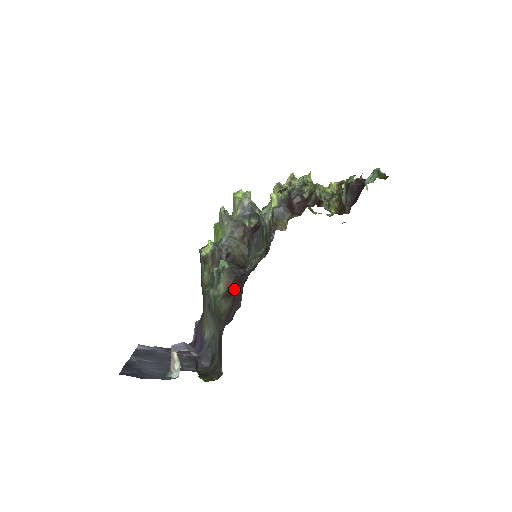
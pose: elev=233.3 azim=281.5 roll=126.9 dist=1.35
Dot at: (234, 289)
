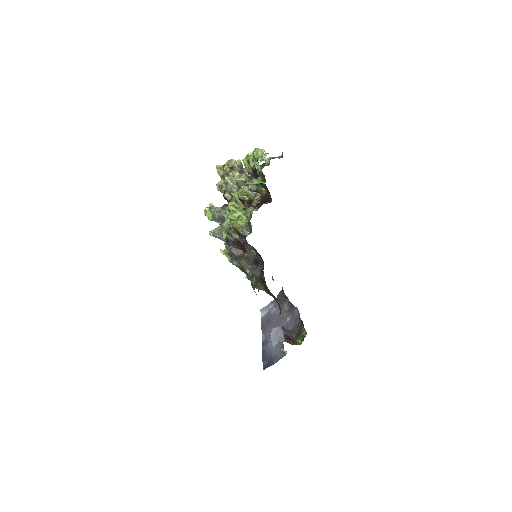
Dot at: occluded
